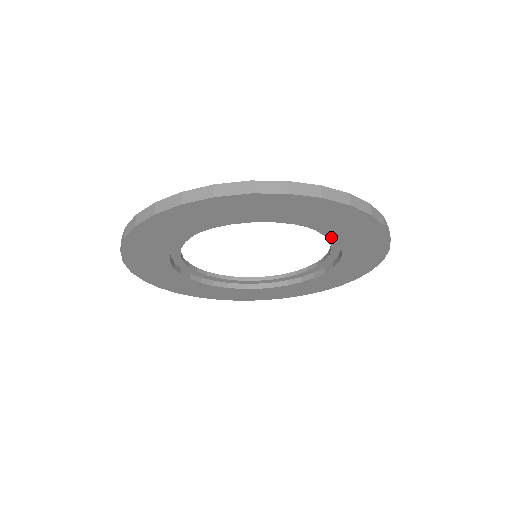
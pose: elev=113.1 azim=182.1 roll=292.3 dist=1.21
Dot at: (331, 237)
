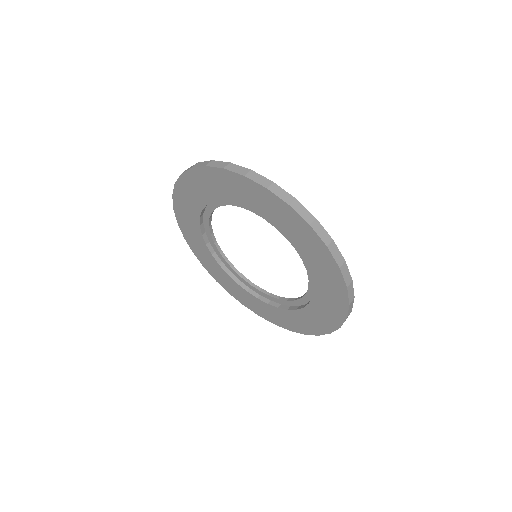
Dot at: occluded
